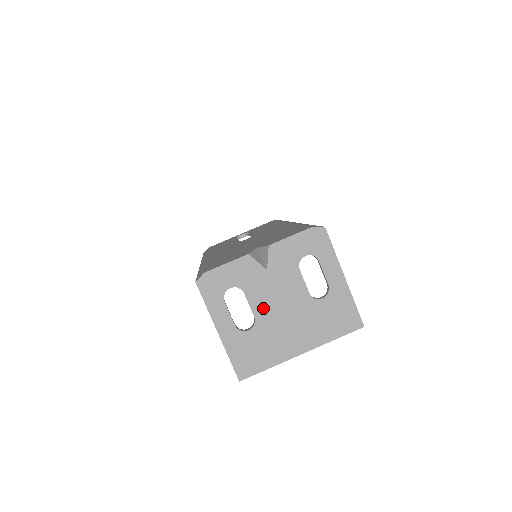
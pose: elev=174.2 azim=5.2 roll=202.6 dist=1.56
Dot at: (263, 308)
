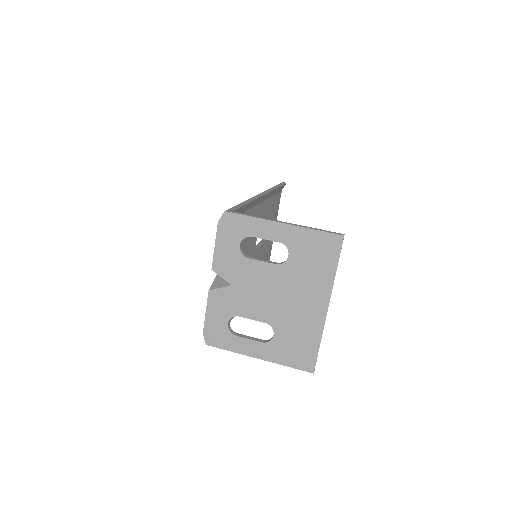
Dot at: (262, 311)
